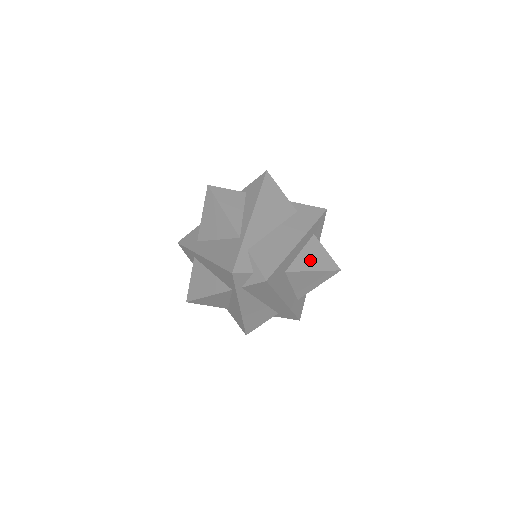
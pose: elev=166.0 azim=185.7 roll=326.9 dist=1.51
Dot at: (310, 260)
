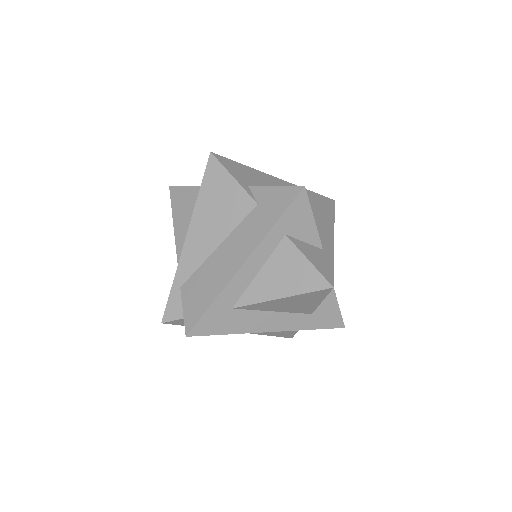
Dot at: (275, 282)
